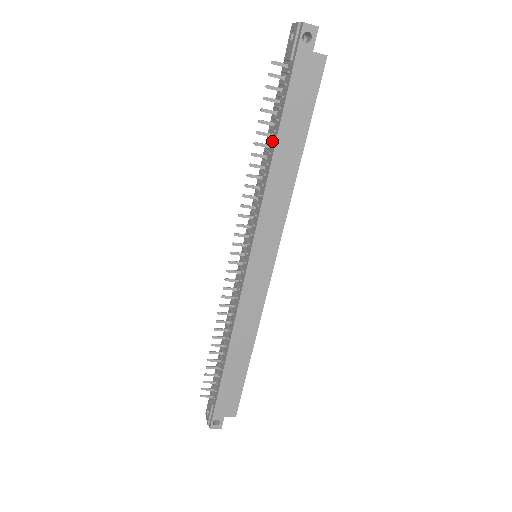
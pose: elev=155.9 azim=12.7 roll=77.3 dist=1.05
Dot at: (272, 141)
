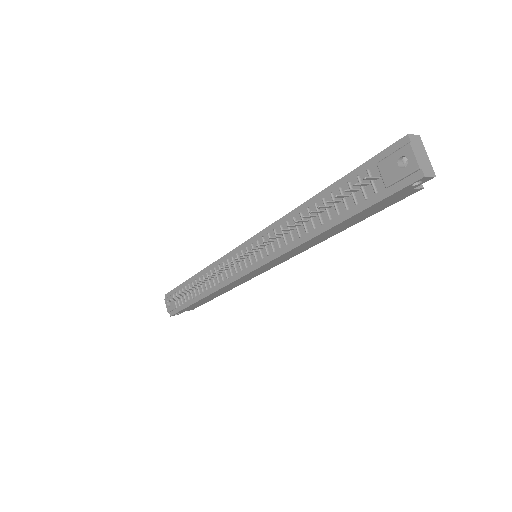
Dot at: (323, 223)
